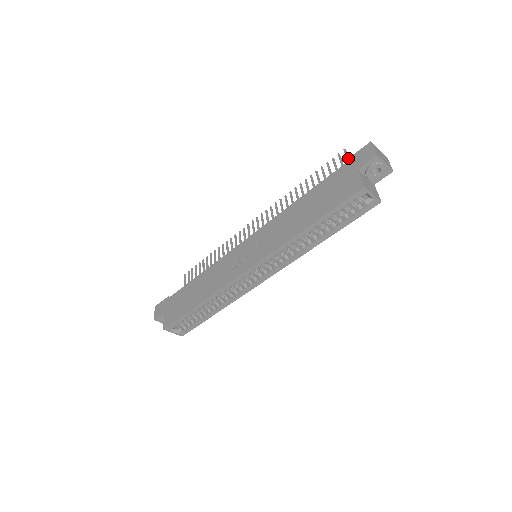
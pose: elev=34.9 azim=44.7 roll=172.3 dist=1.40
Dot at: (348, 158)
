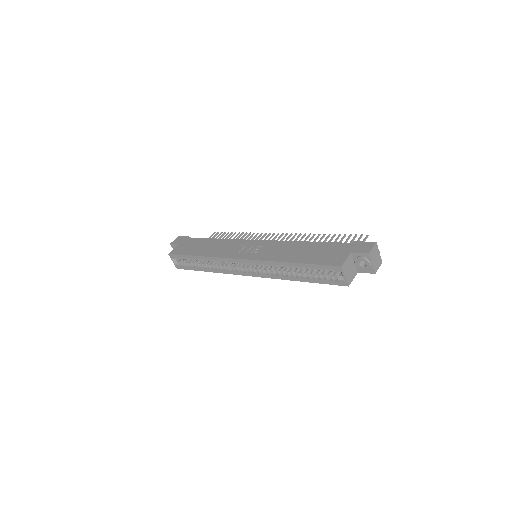
Dot at: (355, 241)
